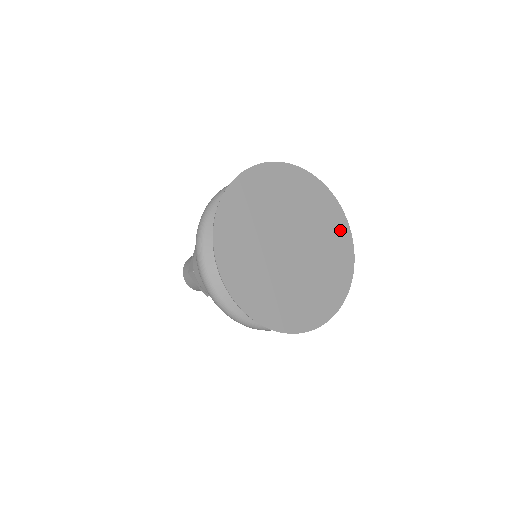
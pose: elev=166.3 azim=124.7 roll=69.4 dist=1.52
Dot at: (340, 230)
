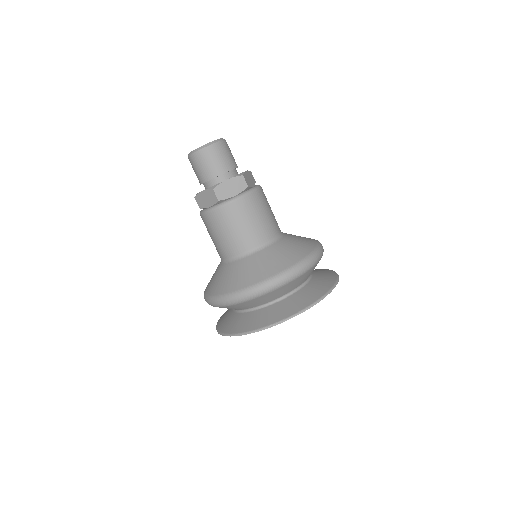
Dot at: occluded
